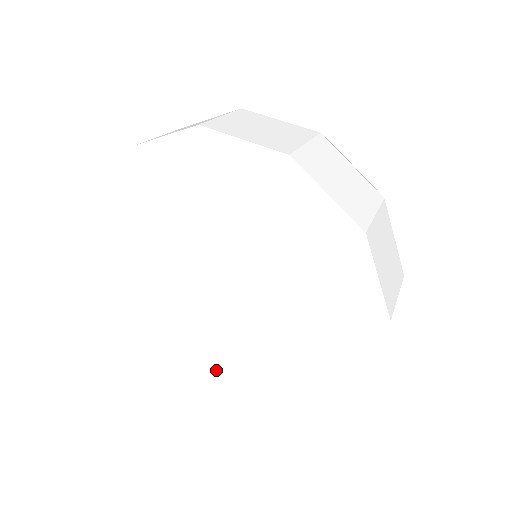
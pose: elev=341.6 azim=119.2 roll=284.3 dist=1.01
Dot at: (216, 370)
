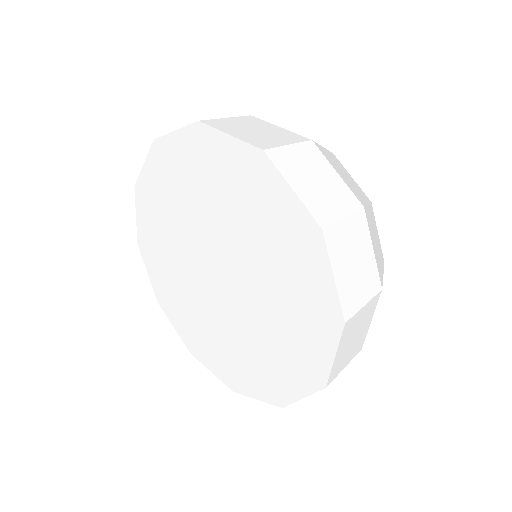
Dot at: (175, 319)
